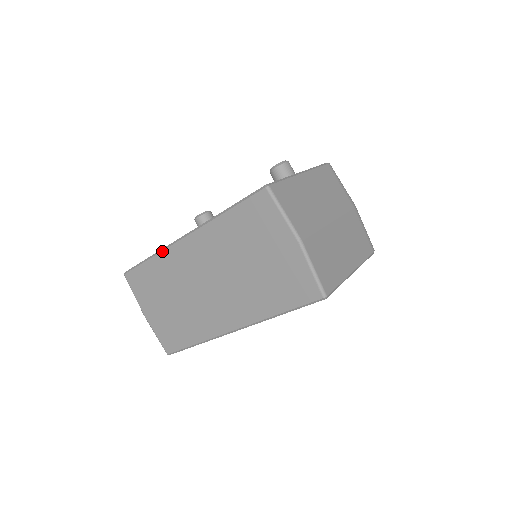
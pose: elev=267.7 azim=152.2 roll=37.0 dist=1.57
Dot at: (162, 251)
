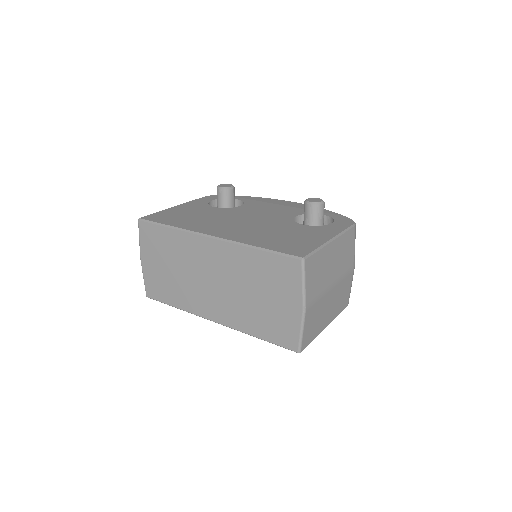
Dot at: (185, 232)
